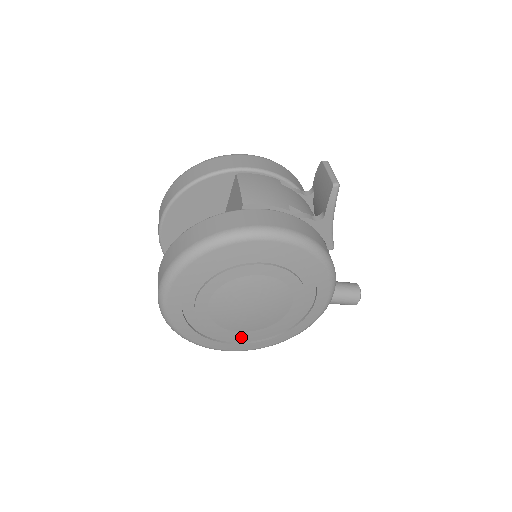
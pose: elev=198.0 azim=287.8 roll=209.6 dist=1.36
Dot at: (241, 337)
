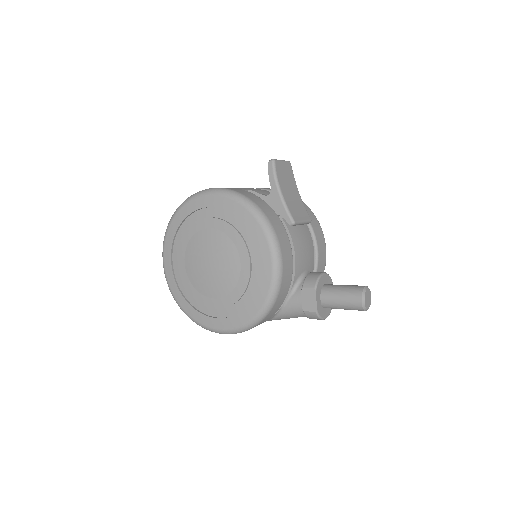
Dot at: (218, 307)
